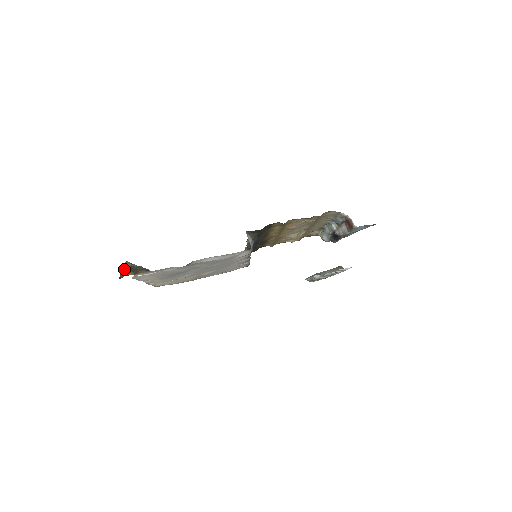
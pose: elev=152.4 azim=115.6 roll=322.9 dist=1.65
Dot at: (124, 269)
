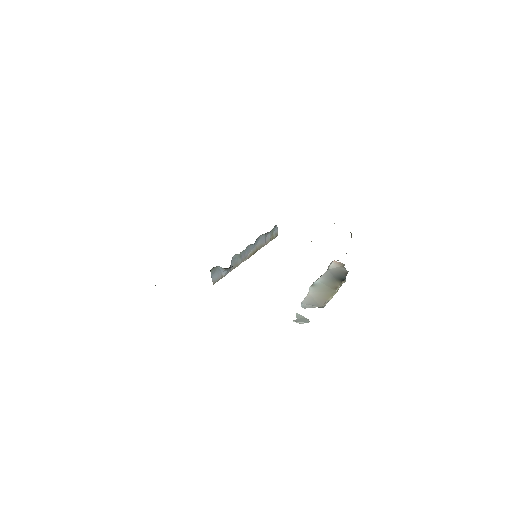
Dot at: occluded
